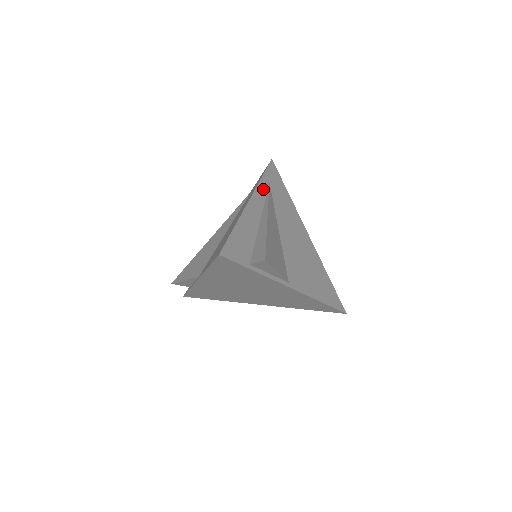
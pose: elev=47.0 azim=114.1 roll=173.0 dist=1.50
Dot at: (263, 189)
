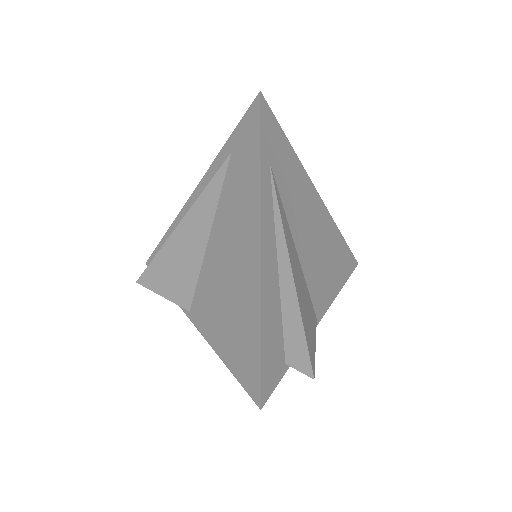
Dot at: (267, 193)
